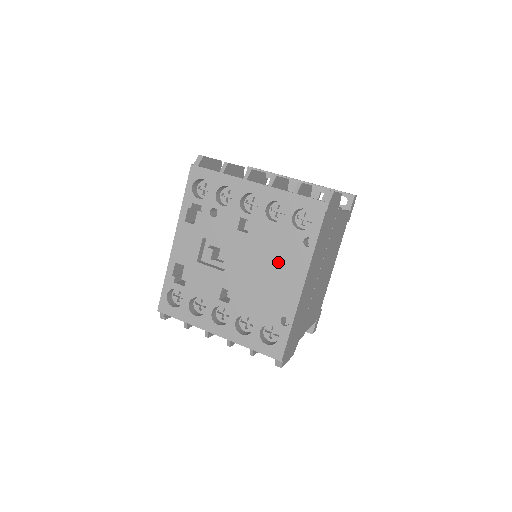
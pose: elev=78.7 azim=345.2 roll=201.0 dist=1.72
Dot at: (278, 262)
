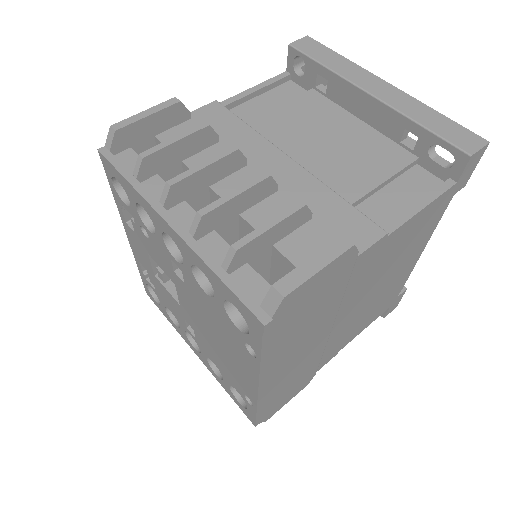
Dot at: (225, 342)
